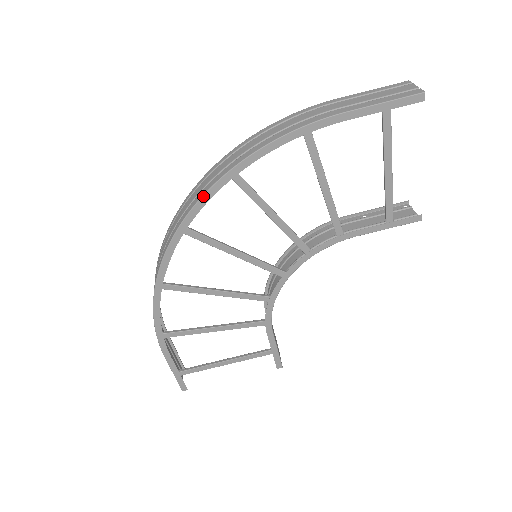
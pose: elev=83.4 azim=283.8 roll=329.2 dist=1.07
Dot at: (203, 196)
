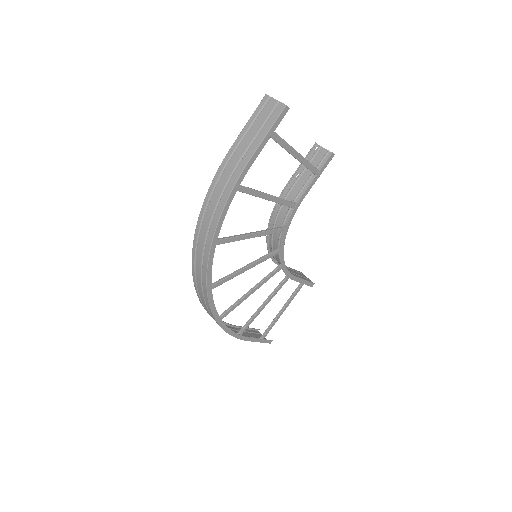
Dot at: (208, 267)
